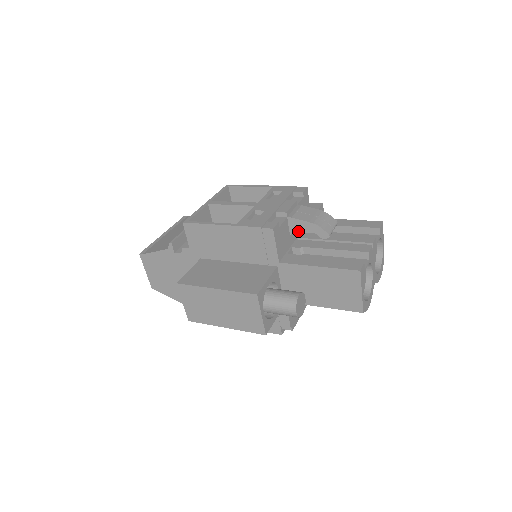
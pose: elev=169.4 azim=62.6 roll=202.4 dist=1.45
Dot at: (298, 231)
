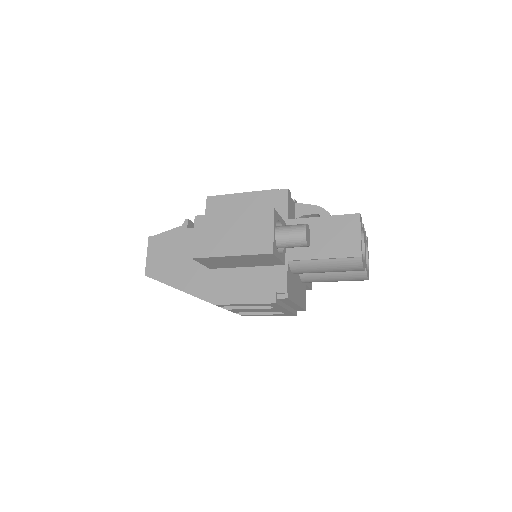
Dot at: (303, 214)
